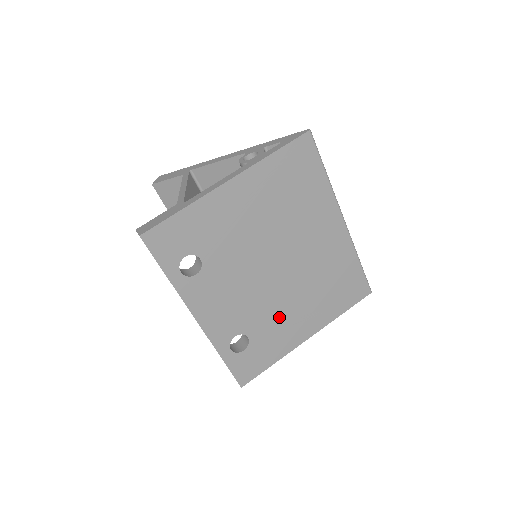
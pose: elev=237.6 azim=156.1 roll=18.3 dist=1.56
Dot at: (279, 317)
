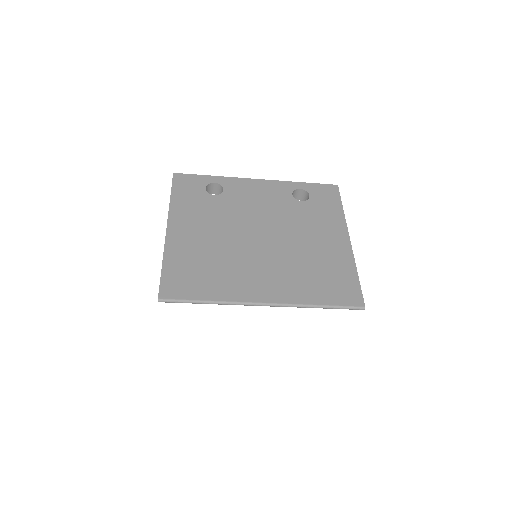
Dot at: occluded
